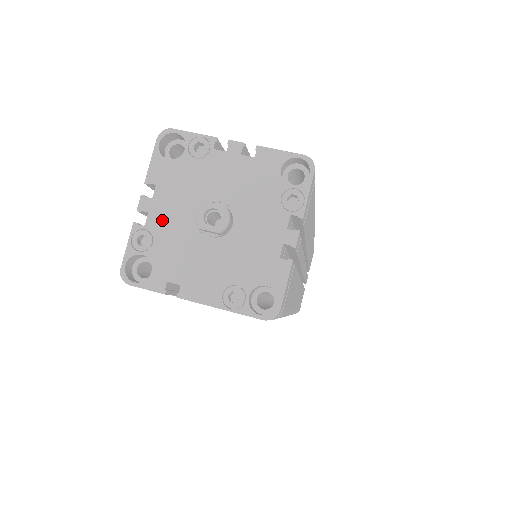
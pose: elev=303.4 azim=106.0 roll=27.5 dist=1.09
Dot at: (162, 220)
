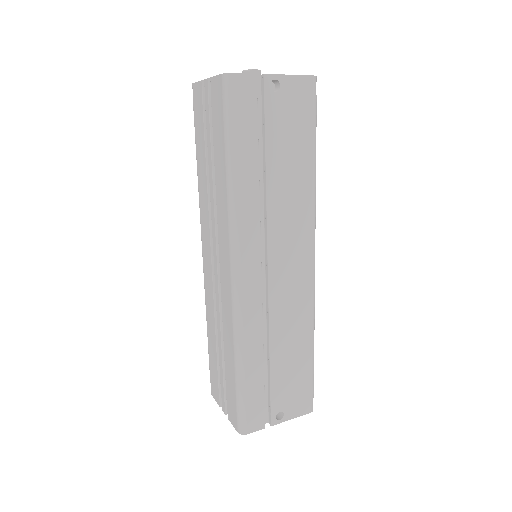
Dot at: occluded
